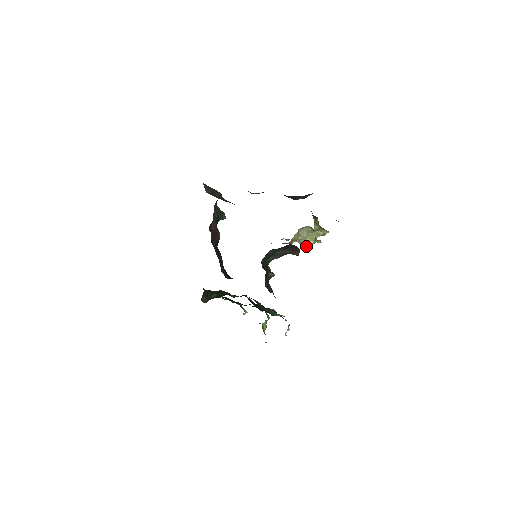
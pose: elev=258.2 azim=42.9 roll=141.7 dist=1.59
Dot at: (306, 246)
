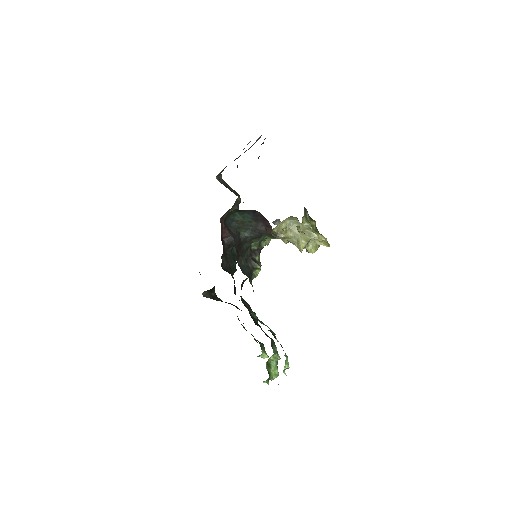
Dot at: occluded
